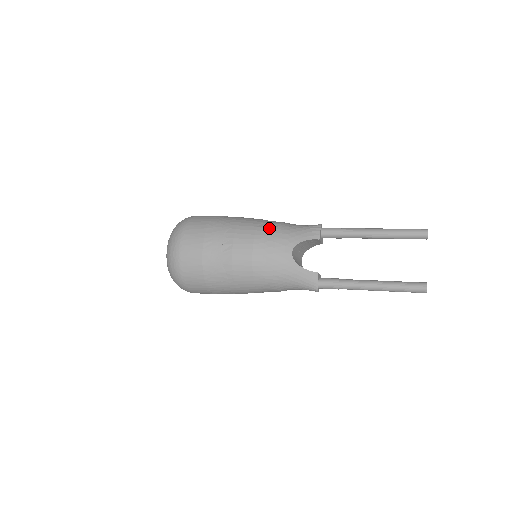
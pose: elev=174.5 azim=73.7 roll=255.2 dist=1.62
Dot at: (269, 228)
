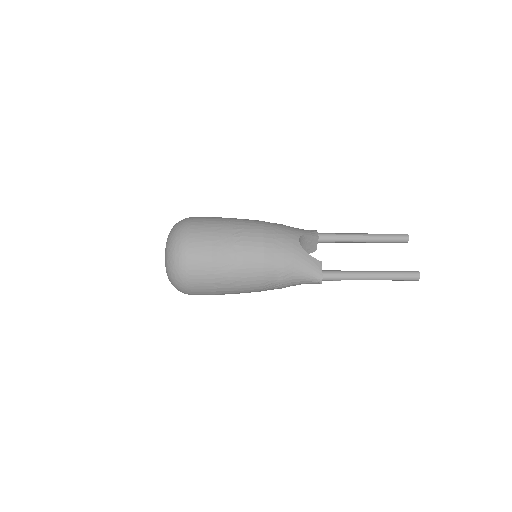
Dot at: (274, 223)
